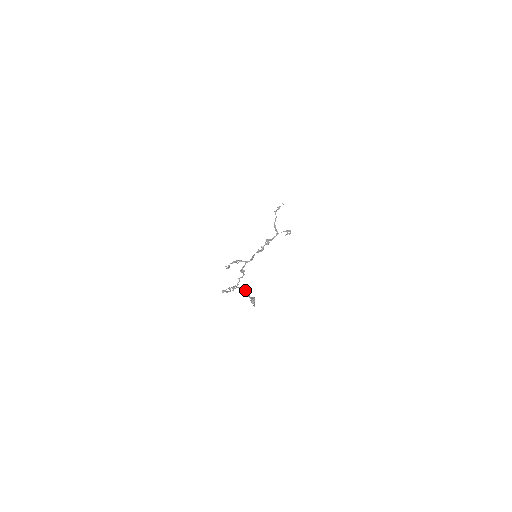
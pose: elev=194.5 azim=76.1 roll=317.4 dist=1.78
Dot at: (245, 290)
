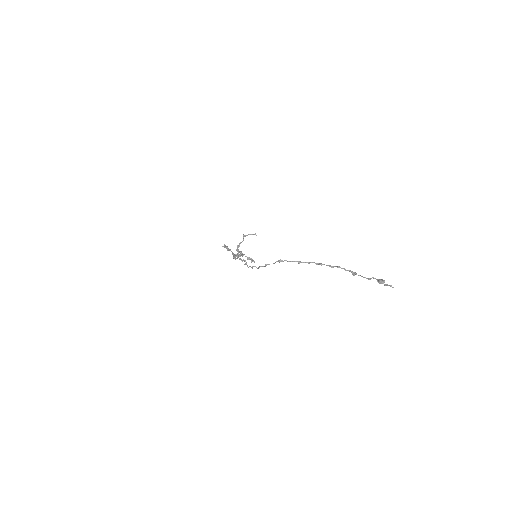
Dot at: occluded
